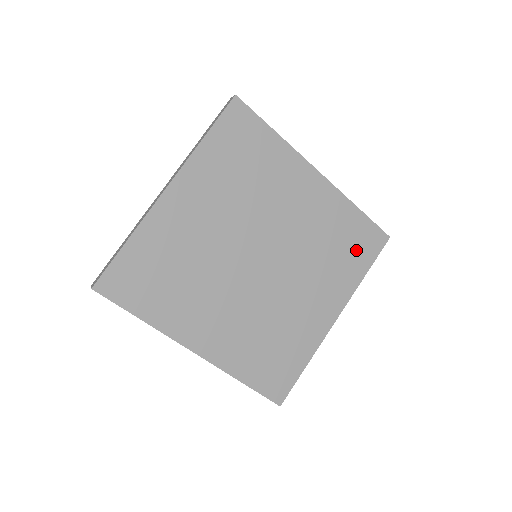
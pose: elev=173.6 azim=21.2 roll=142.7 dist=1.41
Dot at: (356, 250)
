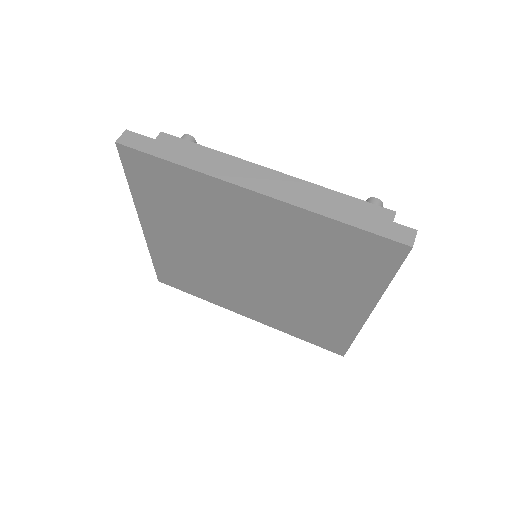
Dot at: (360, 261)
